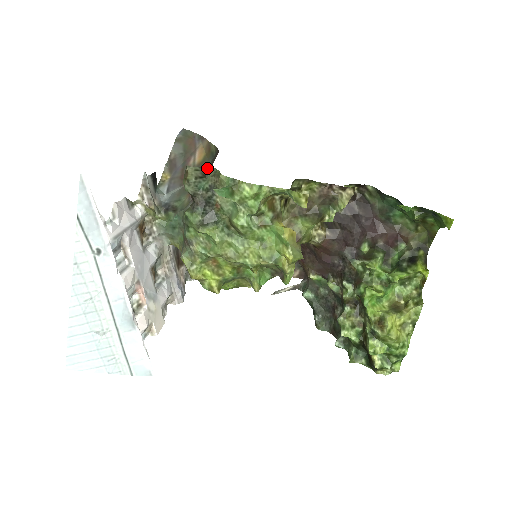
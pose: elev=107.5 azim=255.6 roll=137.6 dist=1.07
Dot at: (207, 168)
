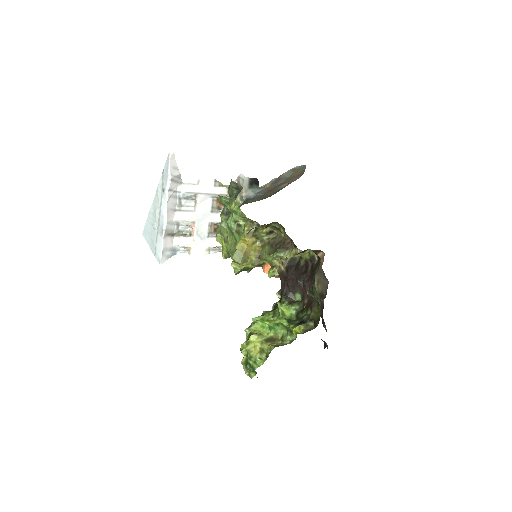
Dot at: occluded
